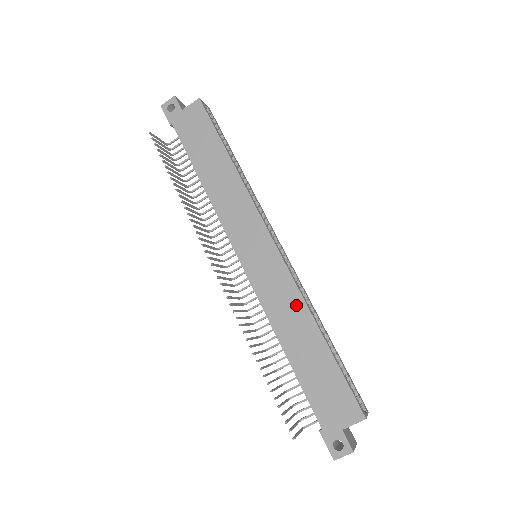
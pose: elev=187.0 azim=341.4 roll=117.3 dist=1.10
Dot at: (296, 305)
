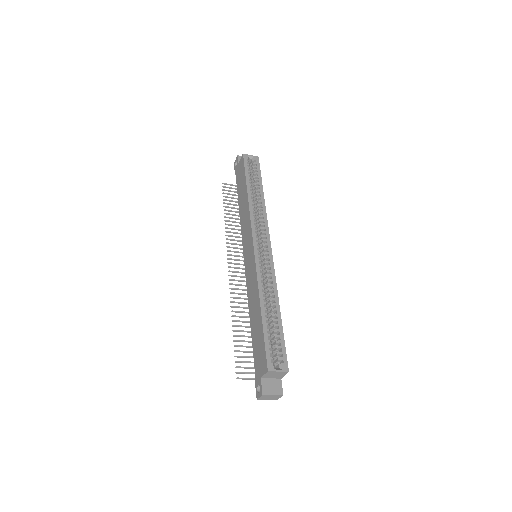
Dot at: (255, 288)
